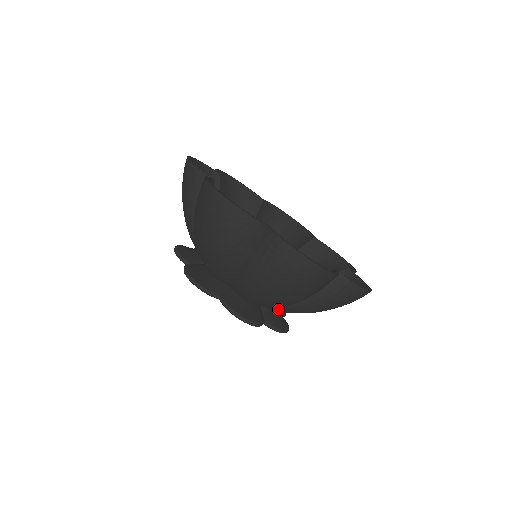
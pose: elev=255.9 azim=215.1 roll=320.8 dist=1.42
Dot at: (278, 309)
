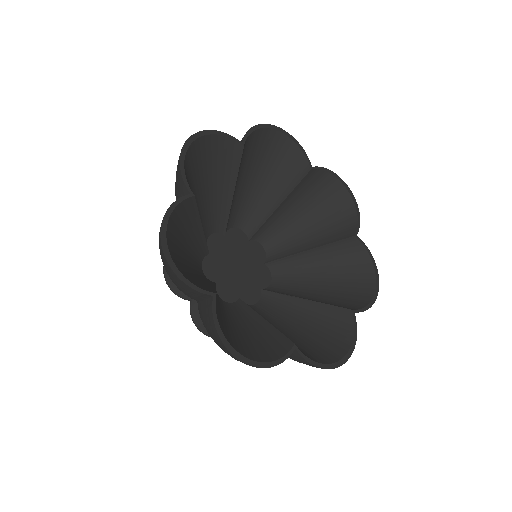
Dot at: occluded
